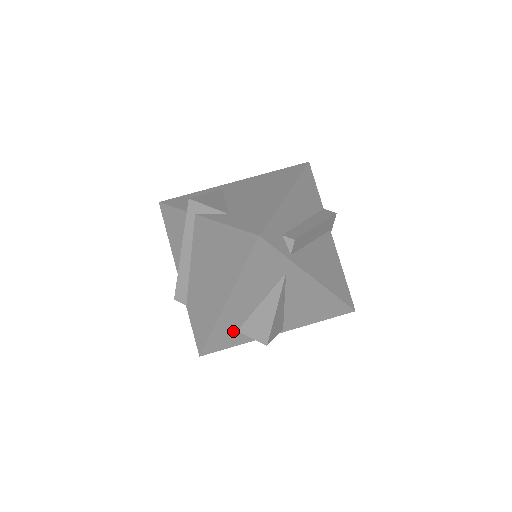
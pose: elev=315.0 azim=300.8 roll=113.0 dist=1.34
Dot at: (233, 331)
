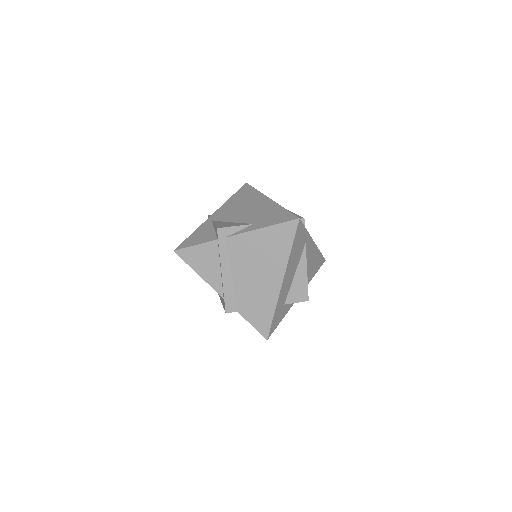
Dot at: (282, 306)
